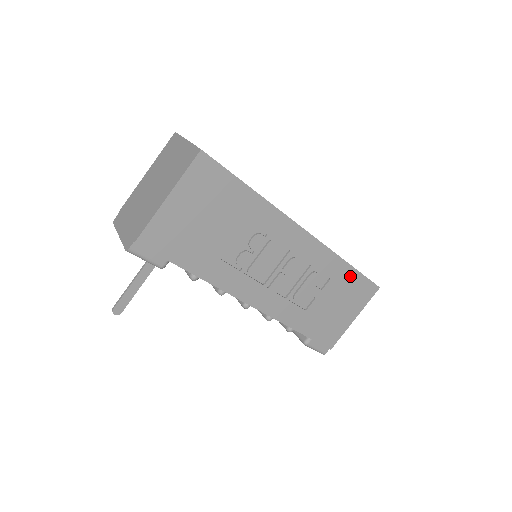
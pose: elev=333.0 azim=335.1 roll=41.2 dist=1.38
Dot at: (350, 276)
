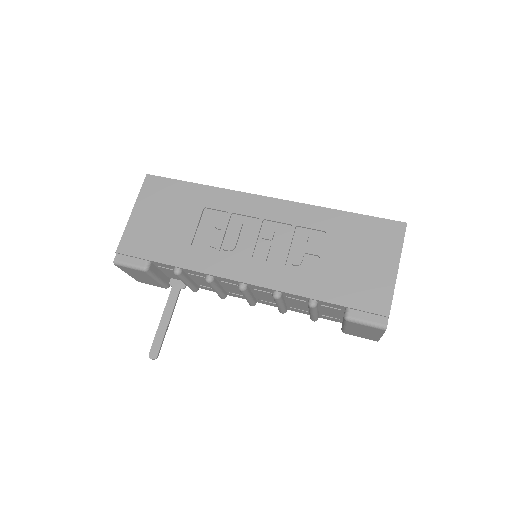
Dot at: (351, 222)
